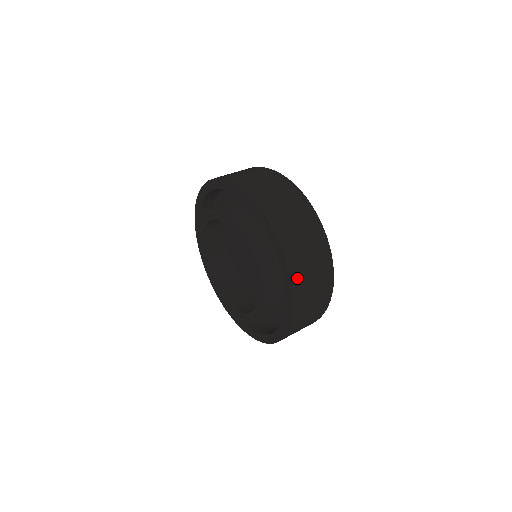
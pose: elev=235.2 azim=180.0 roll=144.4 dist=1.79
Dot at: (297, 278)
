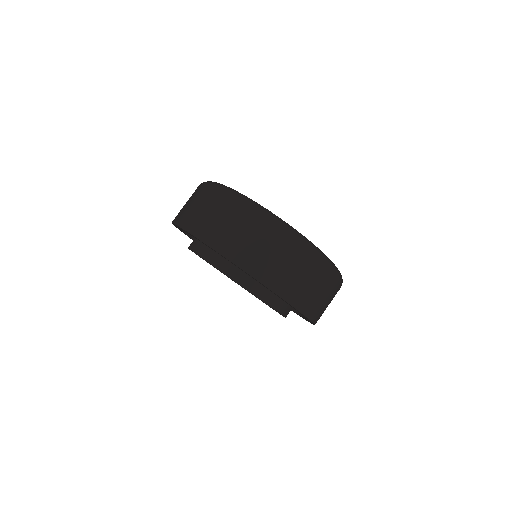
Dot at: (239, 257)
